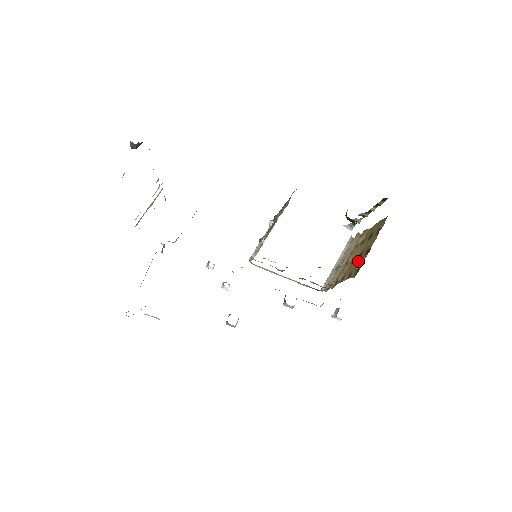
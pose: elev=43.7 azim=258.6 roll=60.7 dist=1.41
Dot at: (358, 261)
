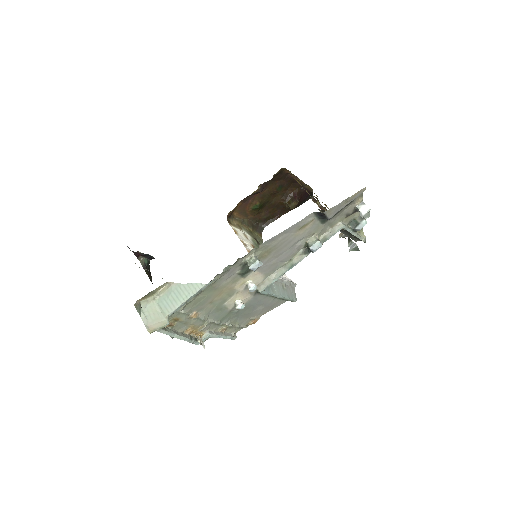
Dot at: occluded
